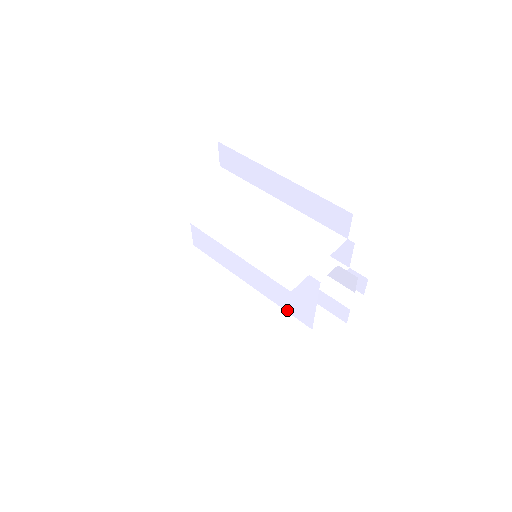
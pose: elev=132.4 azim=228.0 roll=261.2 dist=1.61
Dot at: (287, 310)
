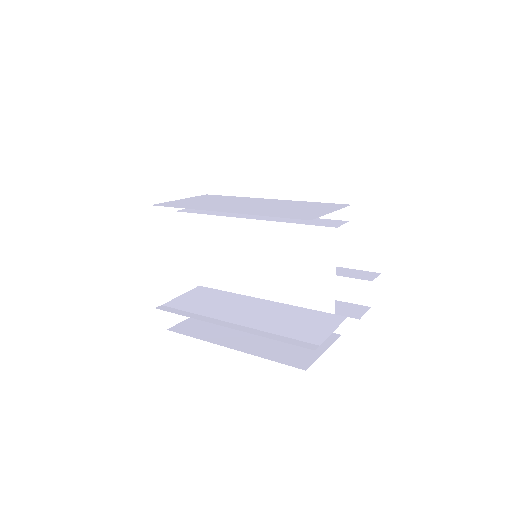
Dot at: (300, 304)
